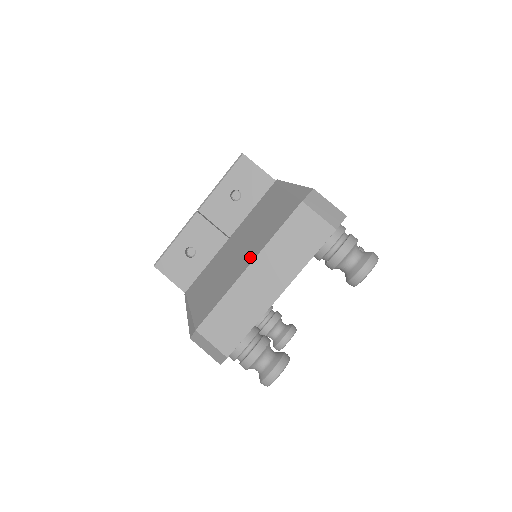
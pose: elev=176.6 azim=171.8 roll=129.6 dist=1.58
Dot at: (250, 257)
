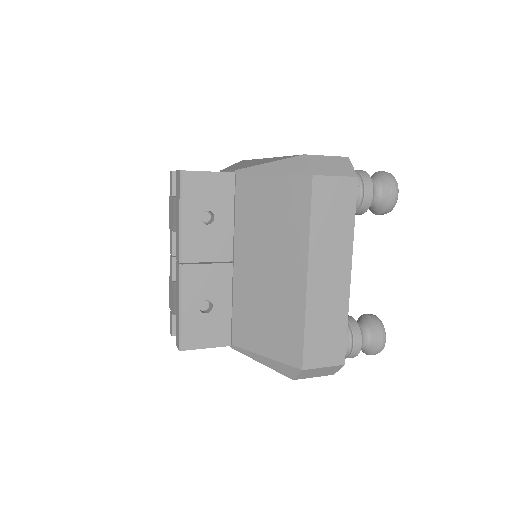
Dot at: (299, 265)
